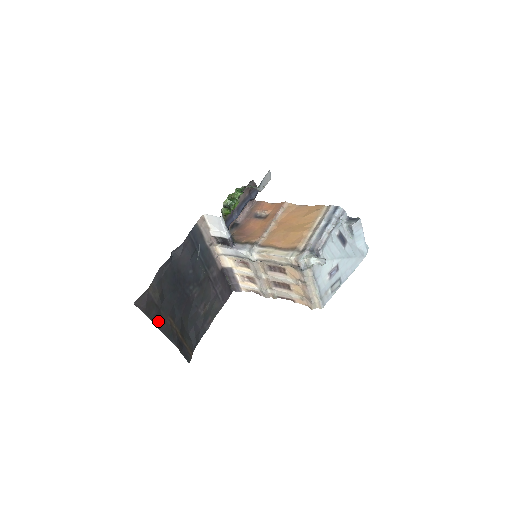
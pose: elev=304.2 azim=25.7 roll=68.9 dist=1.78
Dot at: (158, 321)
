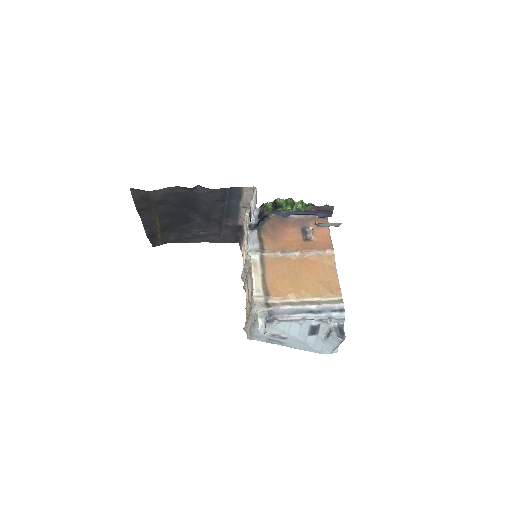
Dot at: (144, 211)
